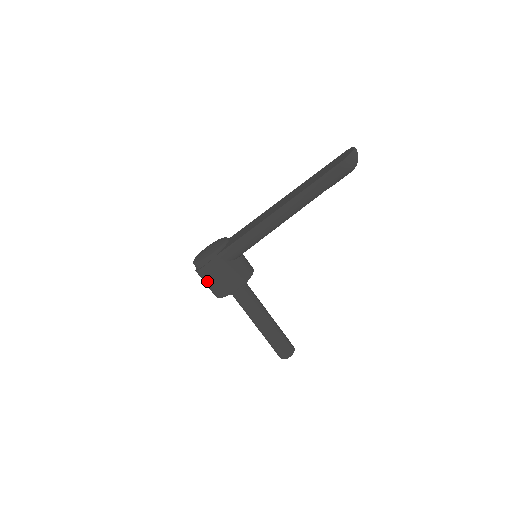
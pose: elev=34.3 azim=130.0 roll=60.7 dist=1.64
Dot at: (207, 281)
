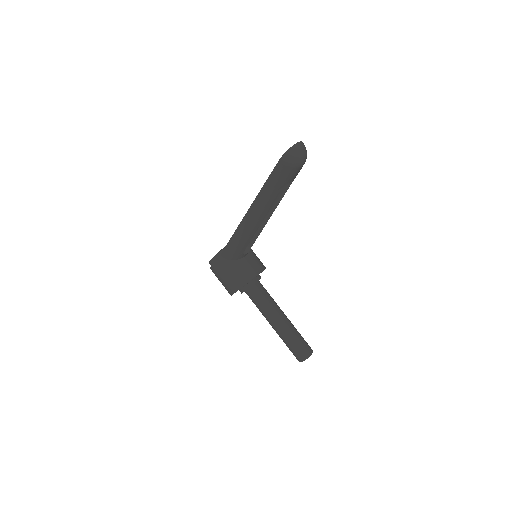
Dot at: (218, 279)
